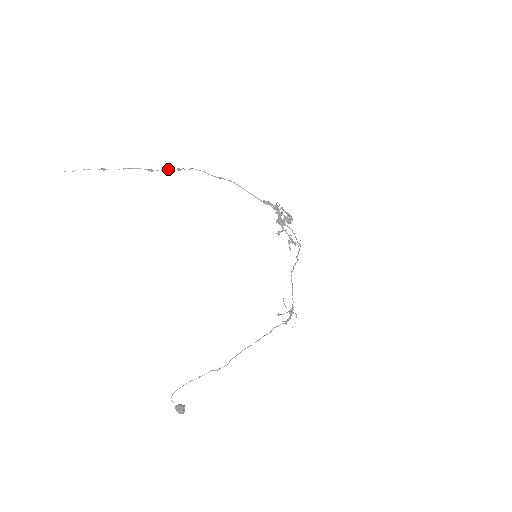
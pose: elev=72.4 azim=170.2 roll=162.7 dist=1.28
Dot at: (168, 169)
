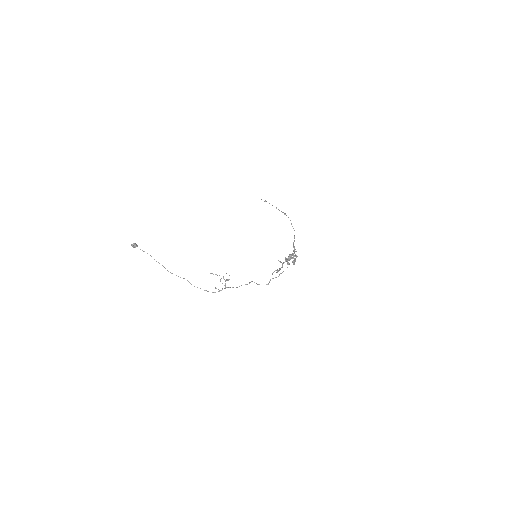
Dot at: occluded
